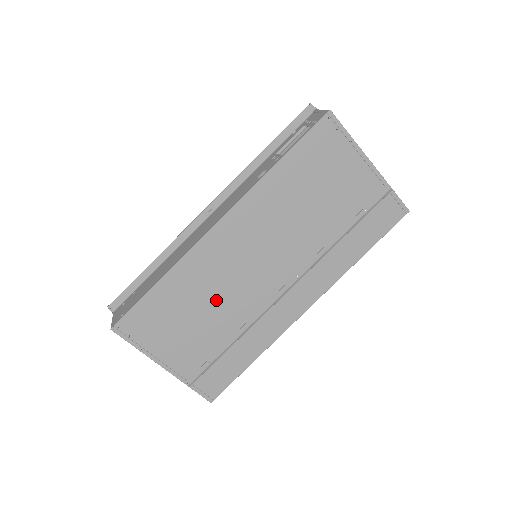
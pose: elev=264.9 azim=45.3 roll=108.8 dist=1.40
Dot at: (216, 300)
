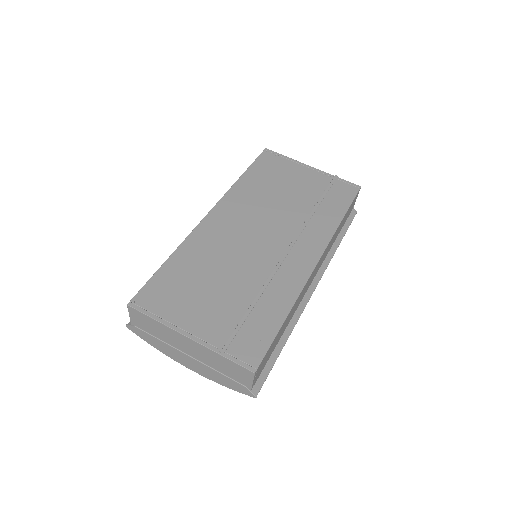
Dot at: (225, 267)
